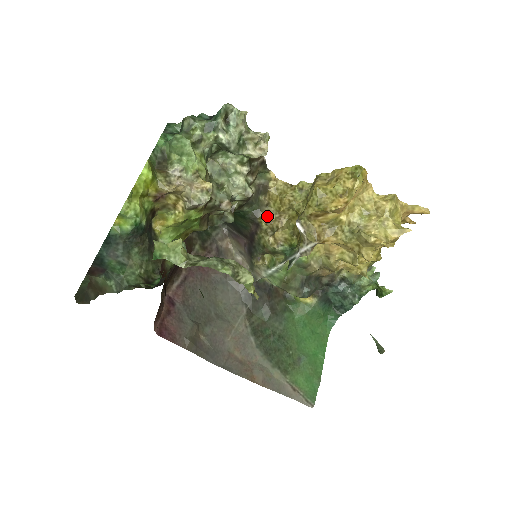
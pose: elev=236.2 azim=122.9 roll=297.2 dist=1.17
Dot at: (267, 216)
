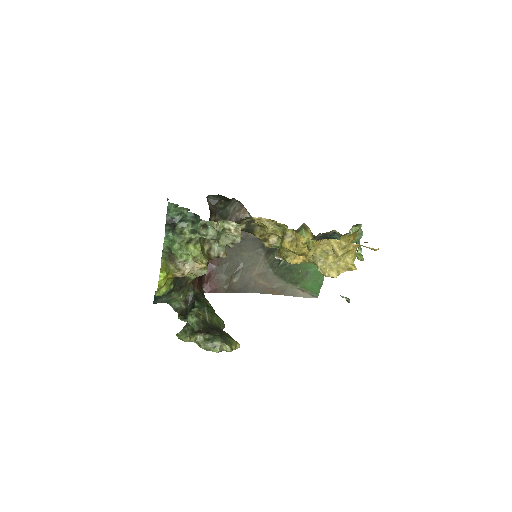
Dot at: (260, 232)
